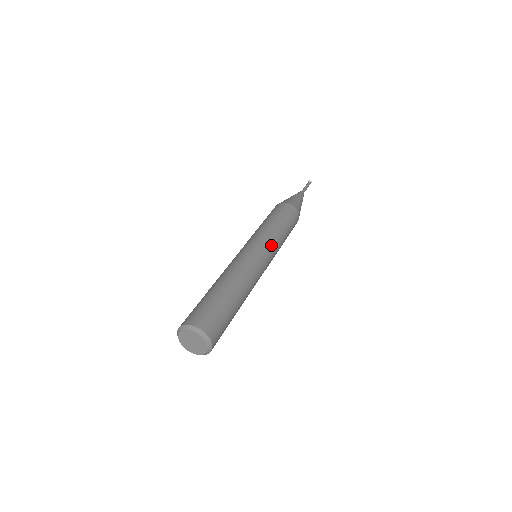
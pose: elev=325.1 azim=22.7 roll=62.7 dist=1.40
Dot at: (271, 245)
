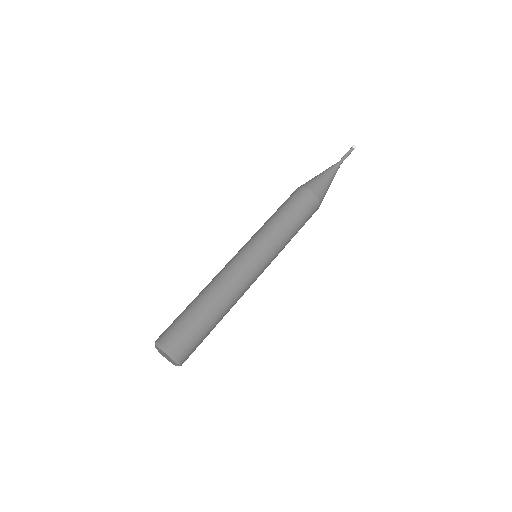
Dot at: (275, 255)
